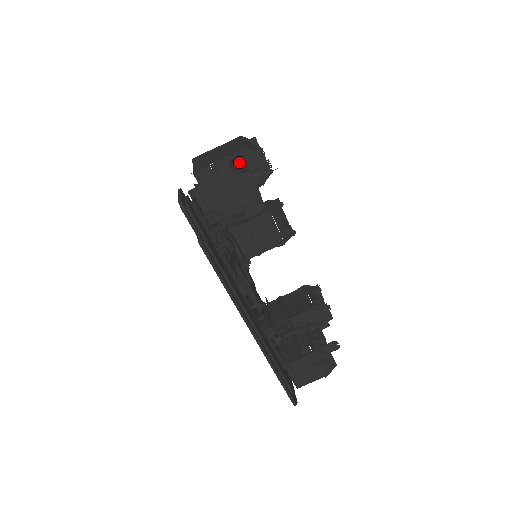
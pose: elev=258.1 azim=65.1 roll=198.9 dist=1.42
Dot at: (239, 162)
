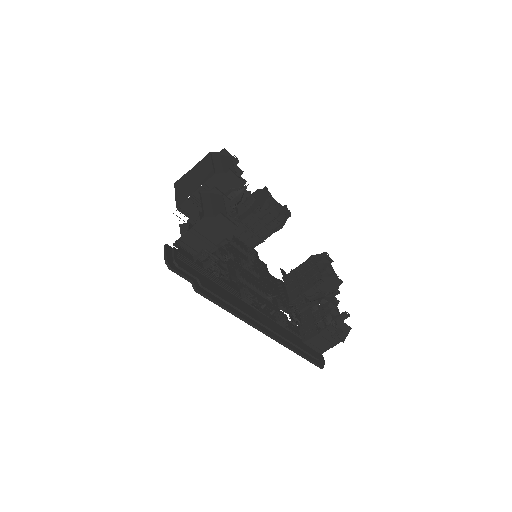
Dot at: (212, 193)
